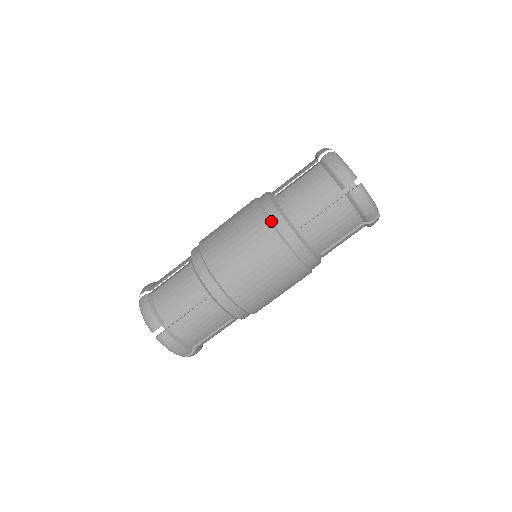
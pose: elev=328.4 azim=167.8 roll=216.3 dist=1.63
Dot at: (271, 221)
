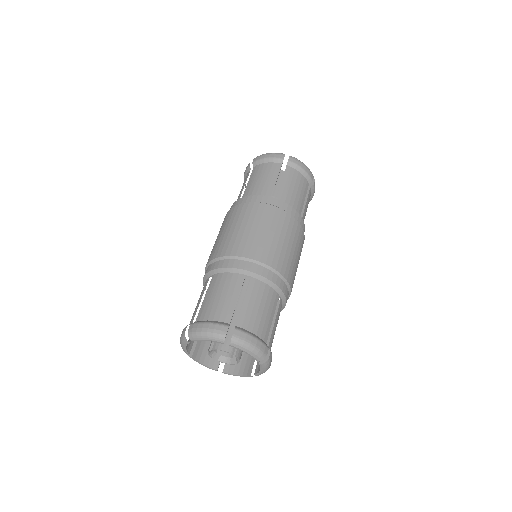
Dot at: (253, 202)
